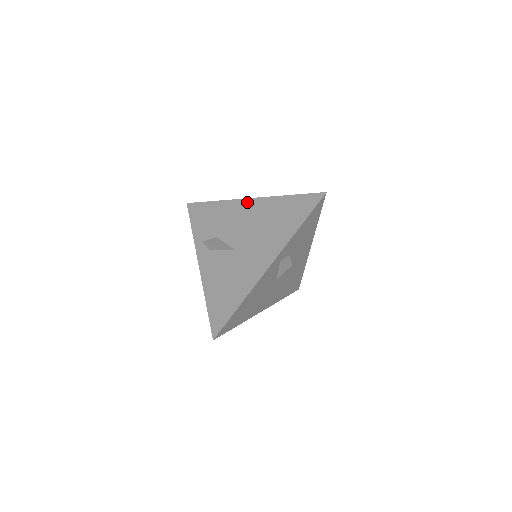
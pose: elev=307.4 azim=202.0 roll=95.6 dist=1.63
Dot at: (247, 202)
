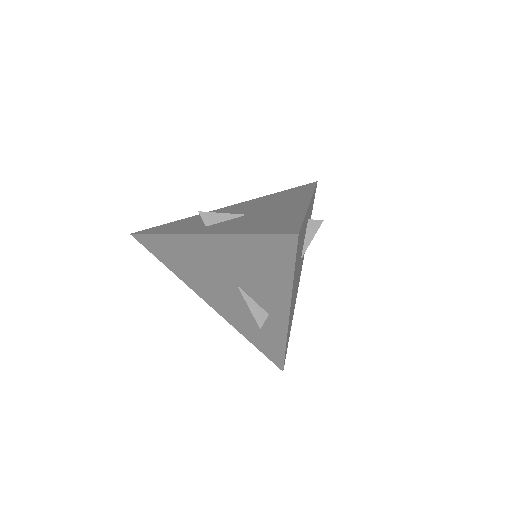
Dot at: (229, 207)
